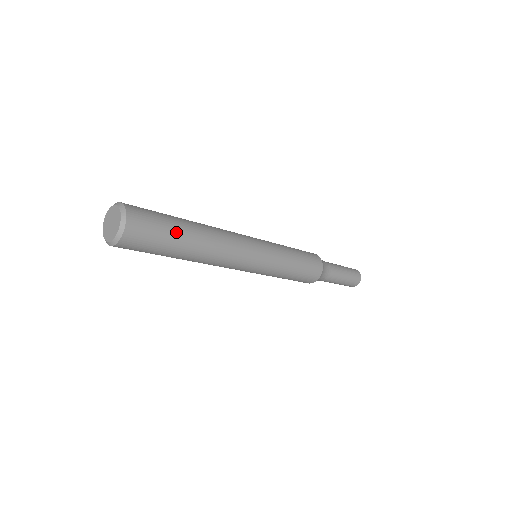
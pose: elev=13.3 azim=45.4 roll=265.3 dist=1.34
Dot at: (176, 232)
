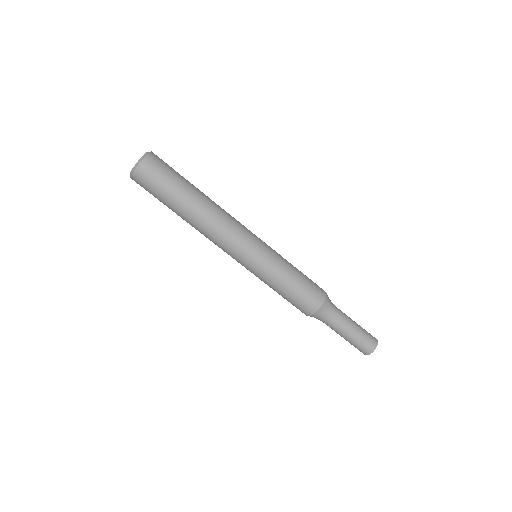
Dot at: (186, 180)
